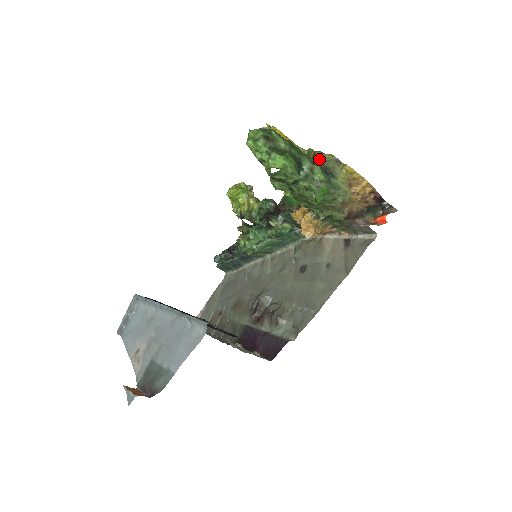
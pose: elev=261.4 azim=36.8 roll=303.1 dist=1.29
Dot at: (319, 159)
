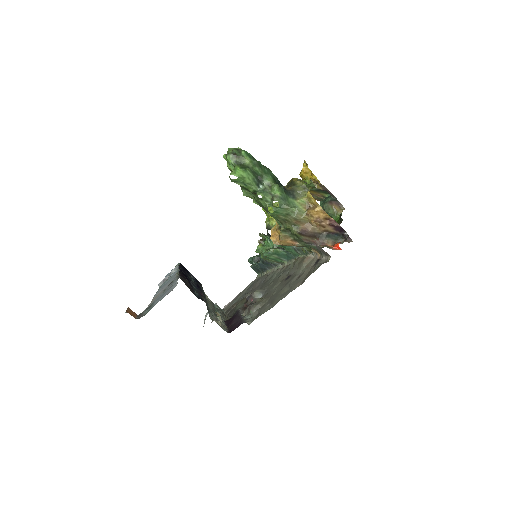
Dot at: (293, 184)
